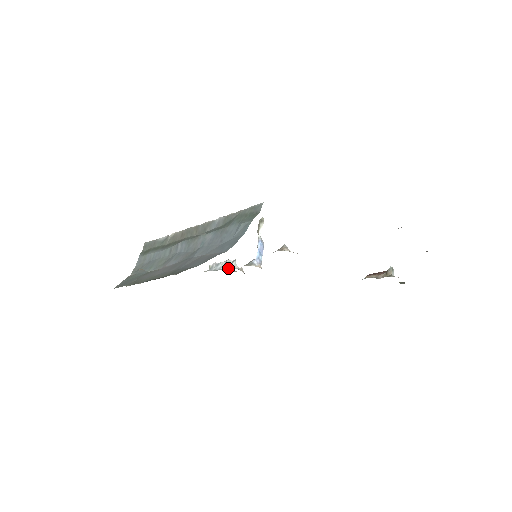
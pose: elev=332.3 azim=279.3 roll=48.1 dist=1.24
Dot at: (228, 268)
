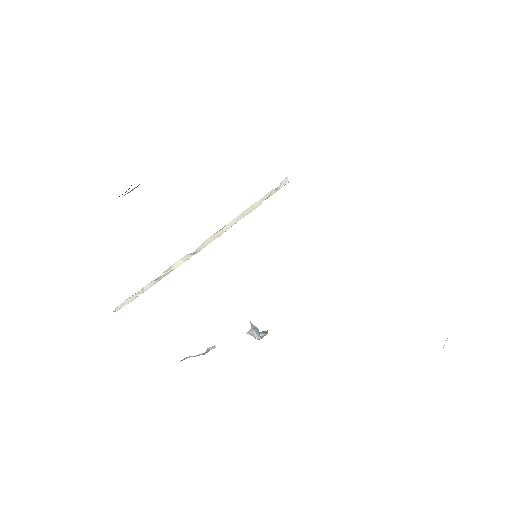
Dot at: occluded
